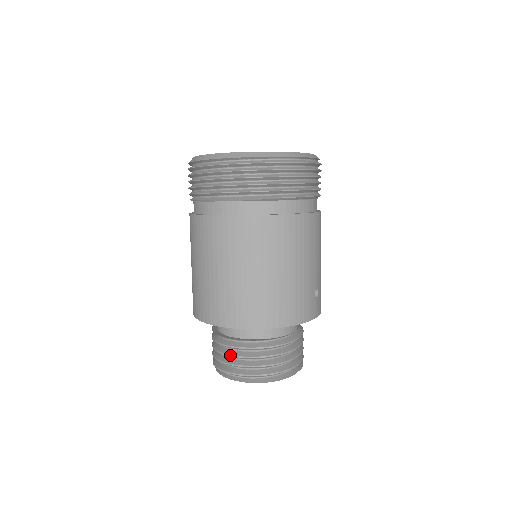
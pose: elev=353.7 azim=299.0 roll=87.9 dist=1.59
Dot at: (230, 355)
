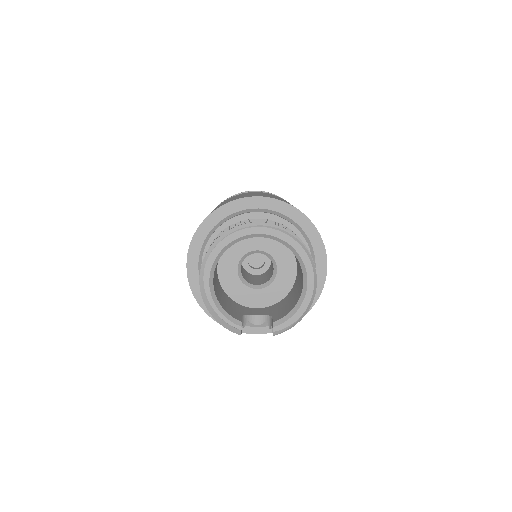
Dot at: (254, 220)
